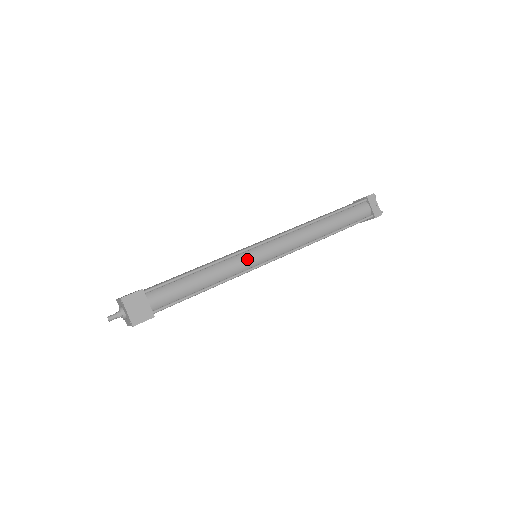
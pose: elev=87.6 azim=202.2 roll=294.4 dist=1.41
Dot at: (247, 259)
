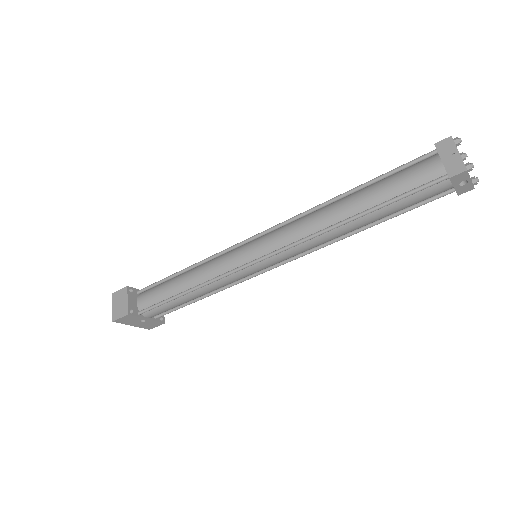
Dot at: (231, 257)
